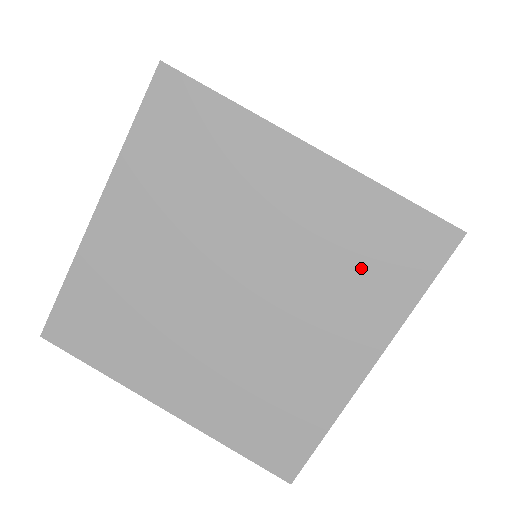
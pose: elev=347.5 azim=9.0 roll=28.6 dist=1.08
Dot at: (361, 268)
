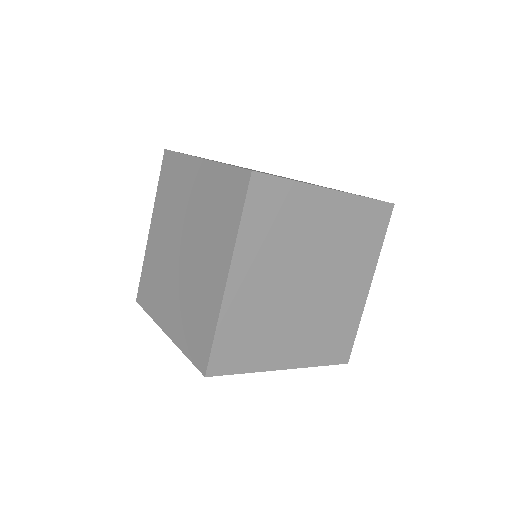
Dot at: (360, 240)
